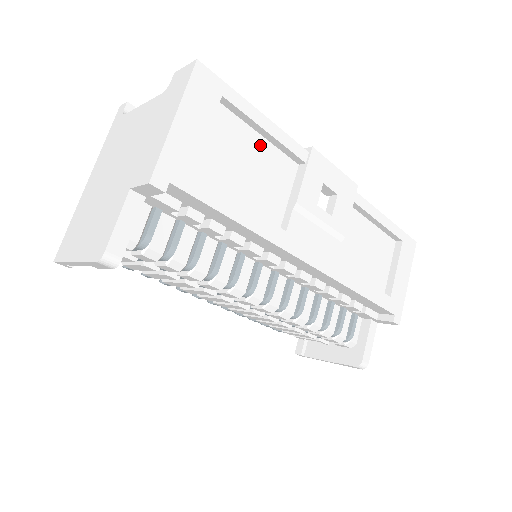
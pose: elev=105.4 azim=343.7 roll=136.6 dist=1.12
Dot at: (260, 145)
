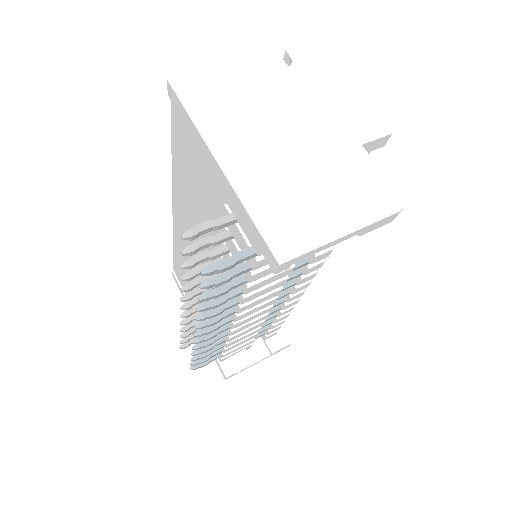
Dot at: occluded
